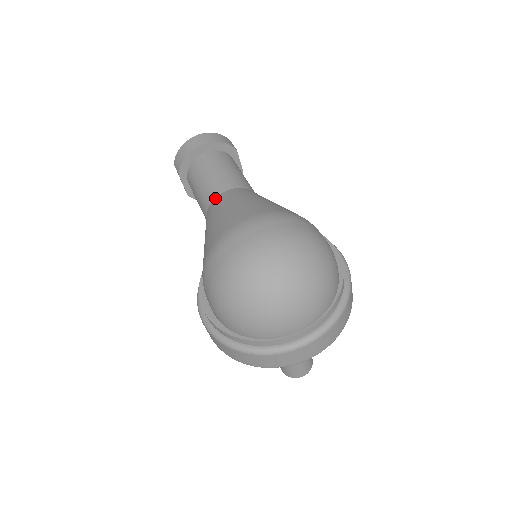
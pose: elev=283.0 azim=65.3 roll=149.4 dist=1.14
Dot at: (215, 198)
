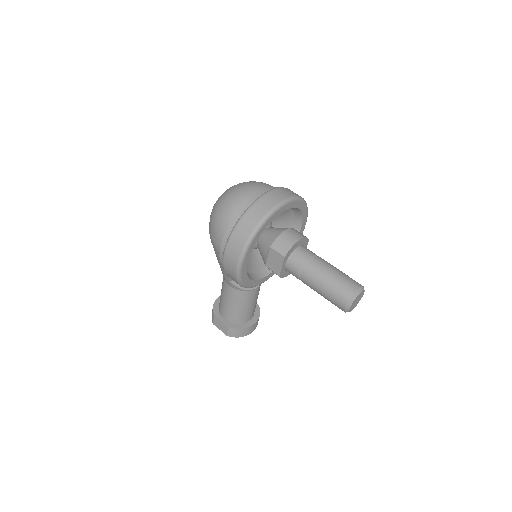
Dot at: occluded
